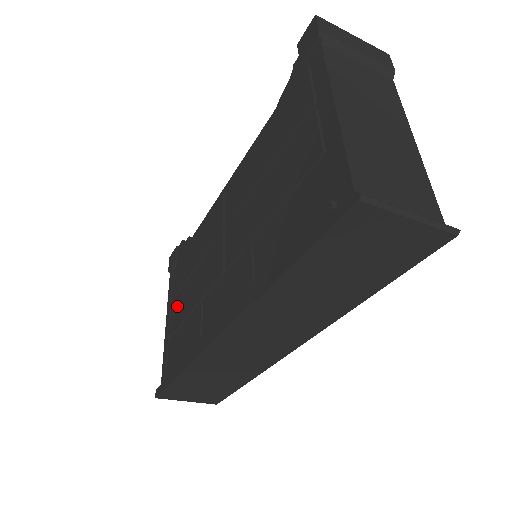
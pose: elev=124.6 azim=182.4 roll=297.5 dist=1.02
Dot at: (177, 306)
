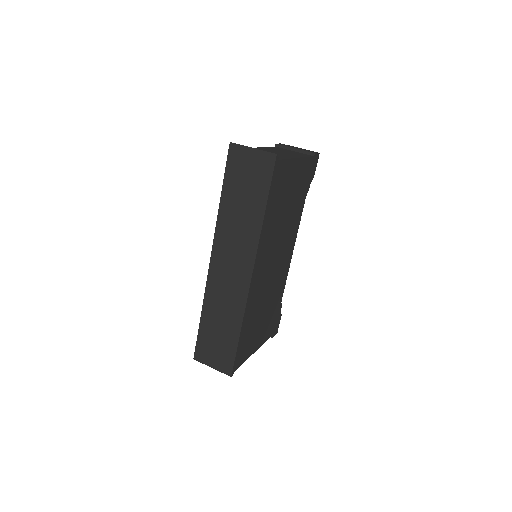
Dot at: occluded
